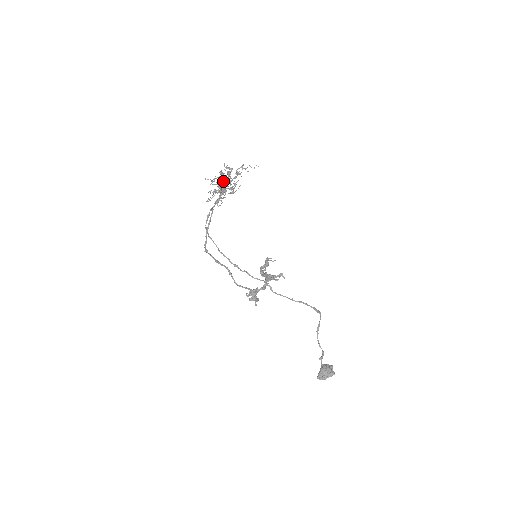
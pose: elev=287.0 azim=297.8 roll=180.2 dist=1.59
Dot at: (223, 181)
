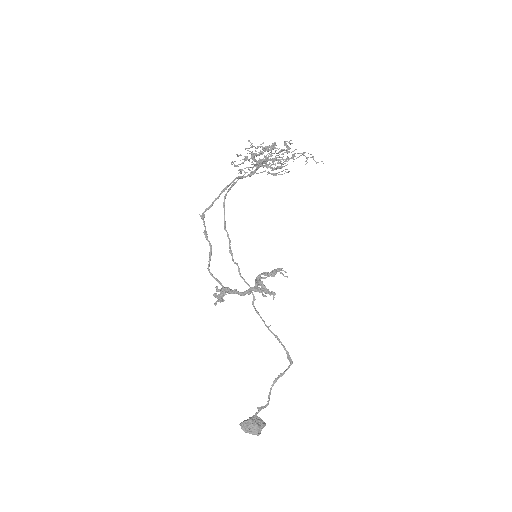
Dot at: (260, 153)
